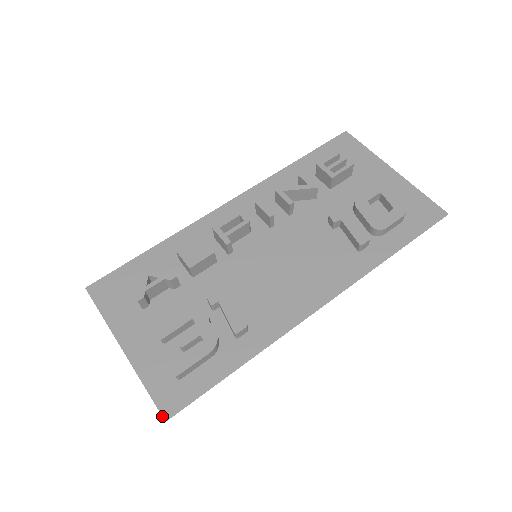
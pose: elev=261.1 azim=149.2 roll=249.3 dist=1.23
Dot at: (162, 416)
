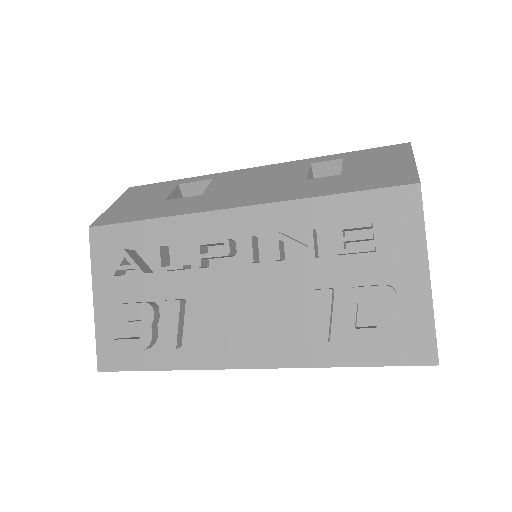
Dot at: (97, 366)
